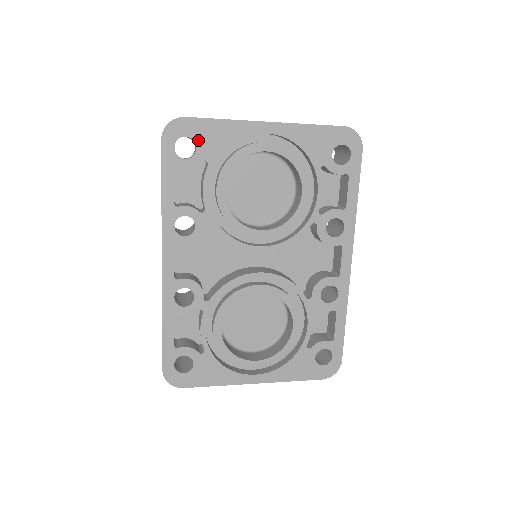
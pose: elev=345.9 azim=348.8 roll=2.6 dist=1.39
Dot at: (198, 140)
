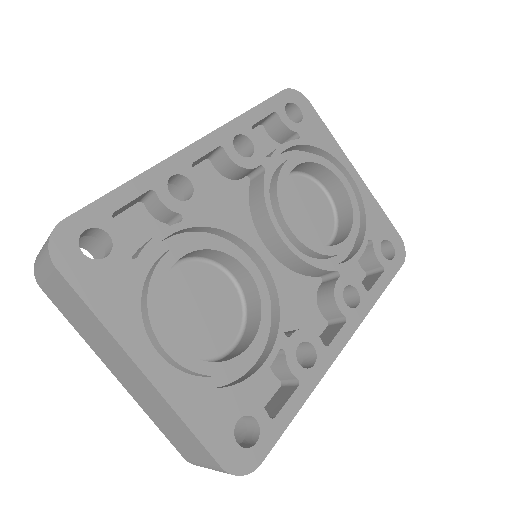
Dot at: (306, 121)
